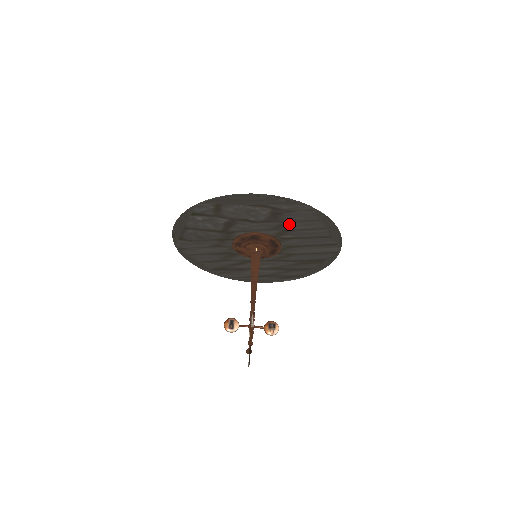
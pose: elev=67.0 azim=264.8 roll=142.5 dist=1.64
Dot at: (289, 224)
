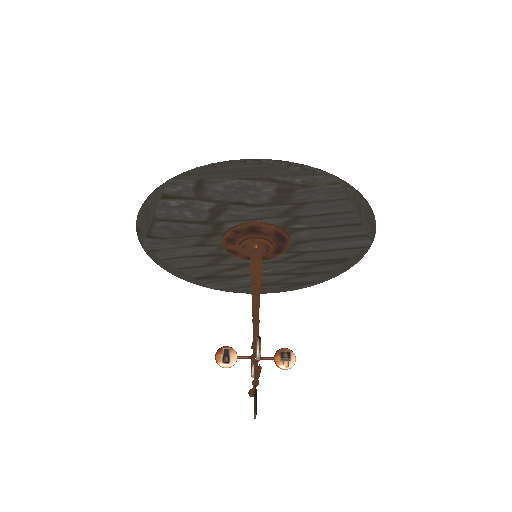
Dot at: (303, 207)
